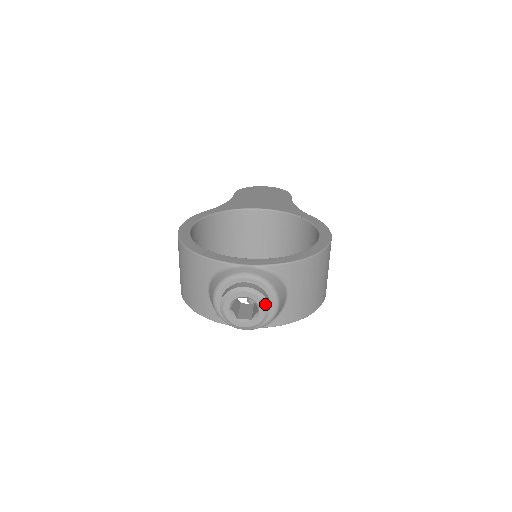
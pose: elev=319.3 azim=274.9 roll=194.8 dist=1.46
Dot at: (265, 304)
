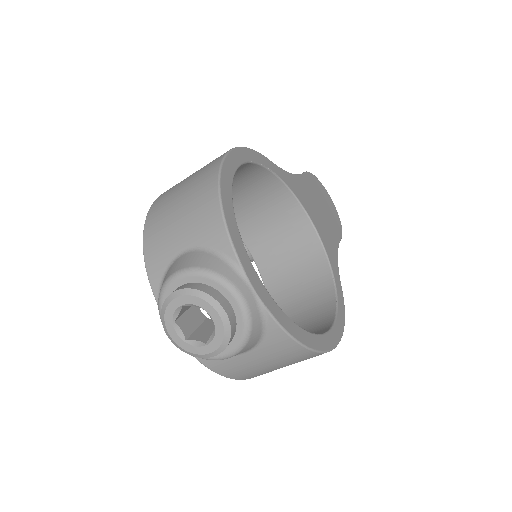
Dot at: (220, 348)
